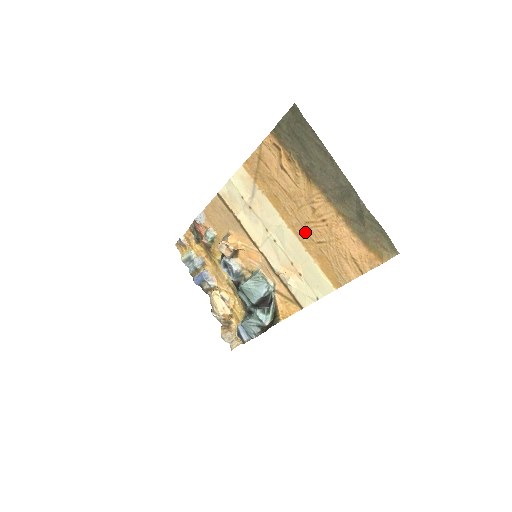
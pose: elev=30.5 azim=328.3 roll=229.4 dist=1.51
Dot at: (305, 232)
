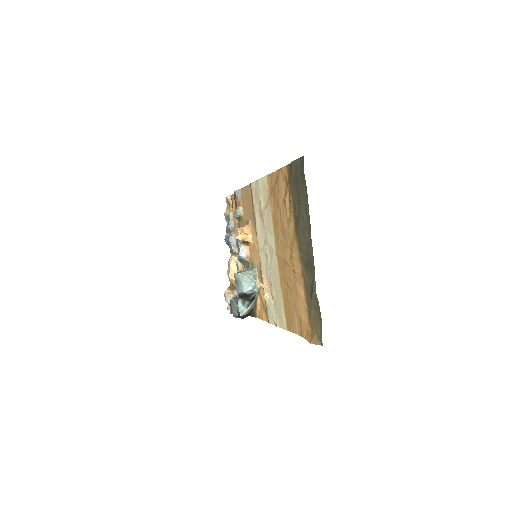
Dot at: (283, 268)
